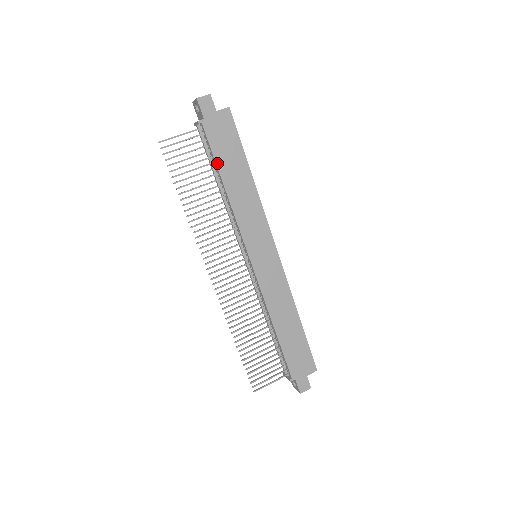
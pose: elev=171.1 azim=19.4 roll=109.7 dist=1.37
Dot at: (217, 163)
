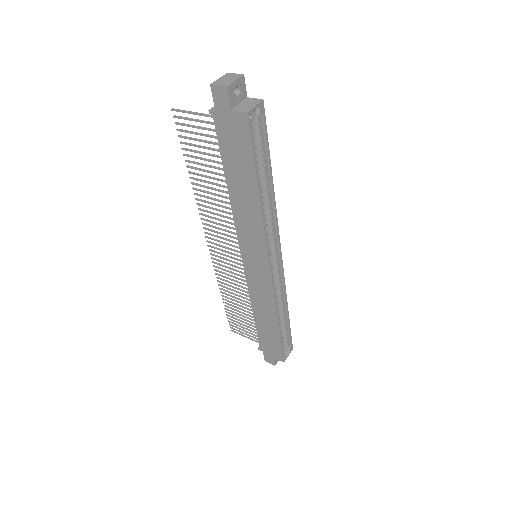
Dot at: (224, 163)
